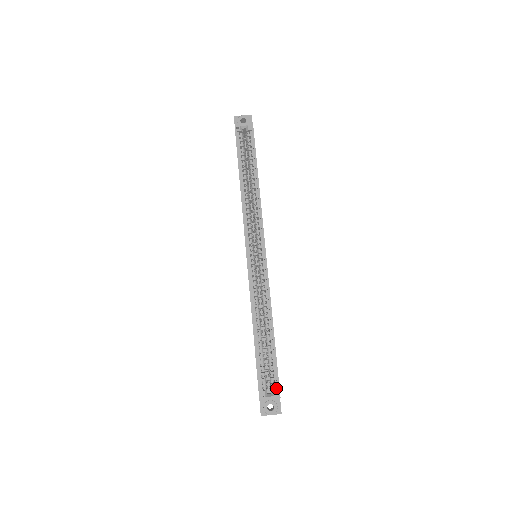
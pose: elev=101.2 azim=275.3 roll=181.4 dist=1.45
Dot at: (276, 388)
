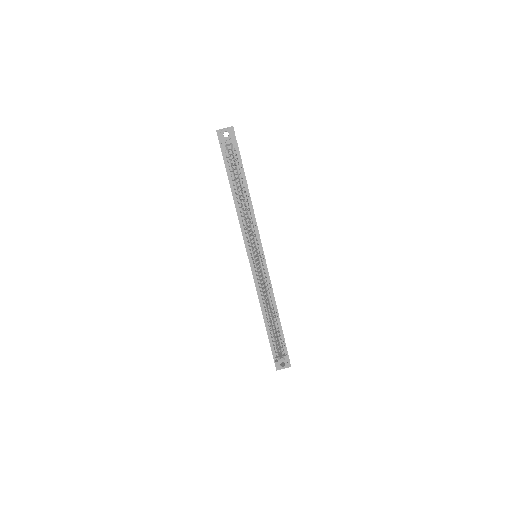
Dot at: (286, 354)
